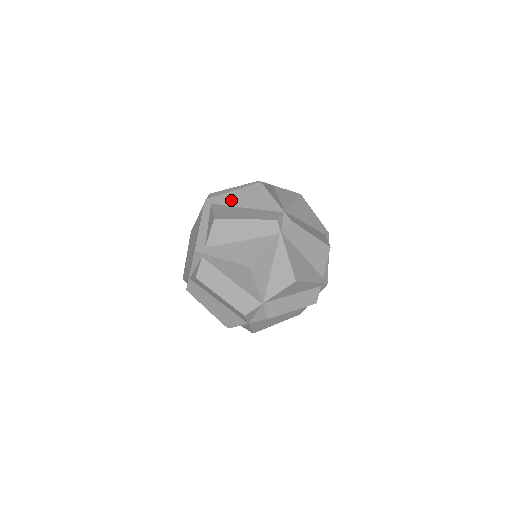
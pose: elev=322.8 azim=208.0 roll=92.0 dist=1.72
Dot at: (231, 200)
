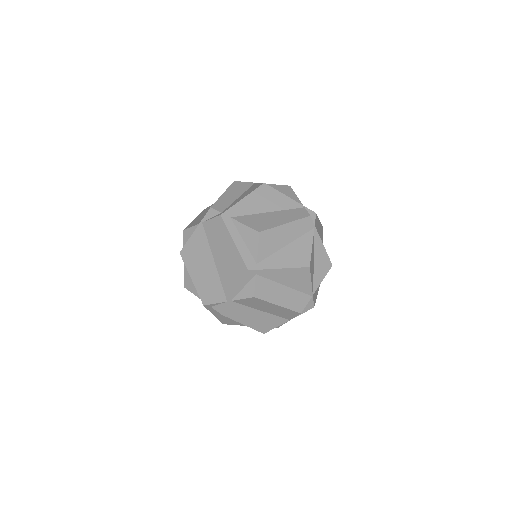
Dot at: (248, 208)
